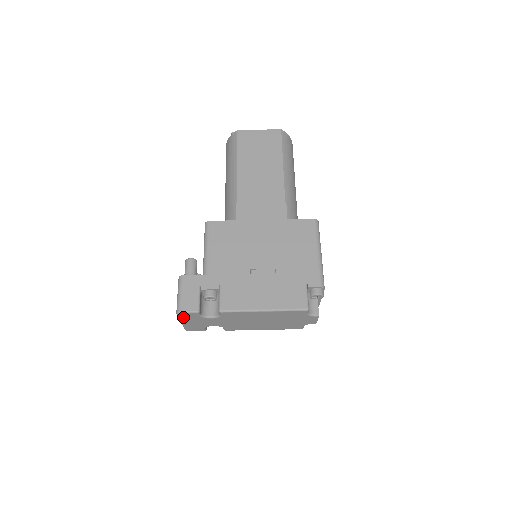
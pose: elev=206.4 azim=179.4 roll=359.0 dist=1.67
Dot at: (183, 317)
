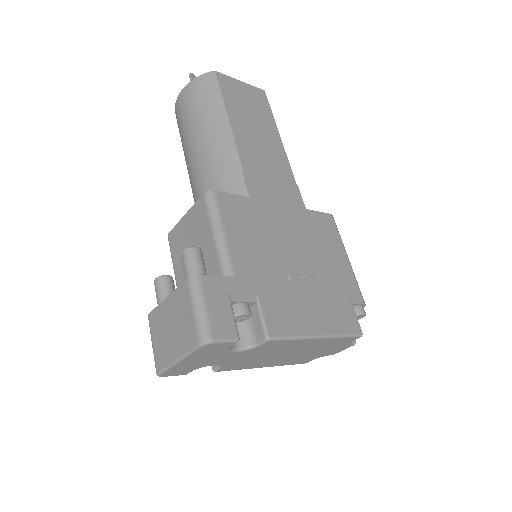
Dot at: (201, 351)
